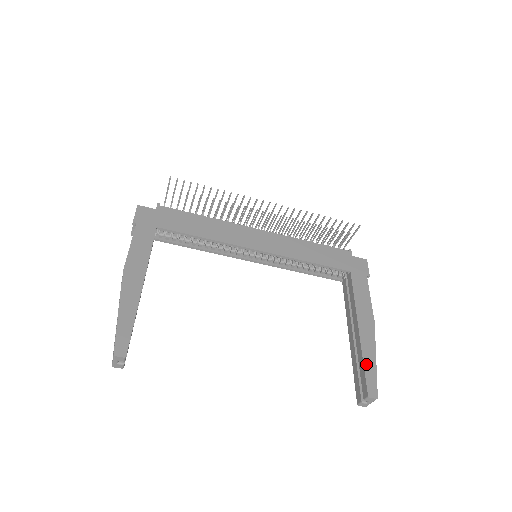
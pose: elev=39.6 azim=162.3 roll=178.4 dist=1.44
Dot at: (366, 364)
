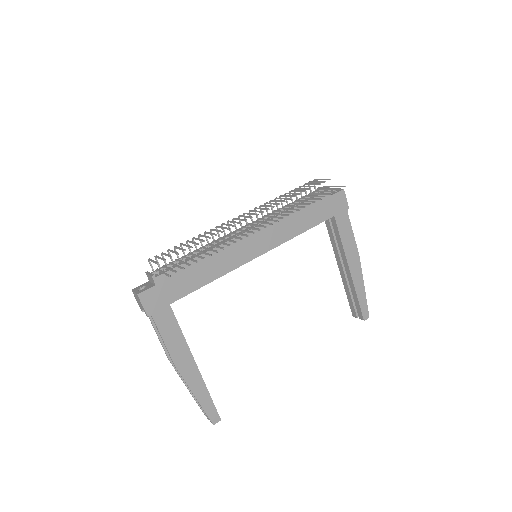
Dot at: (359, 298)
